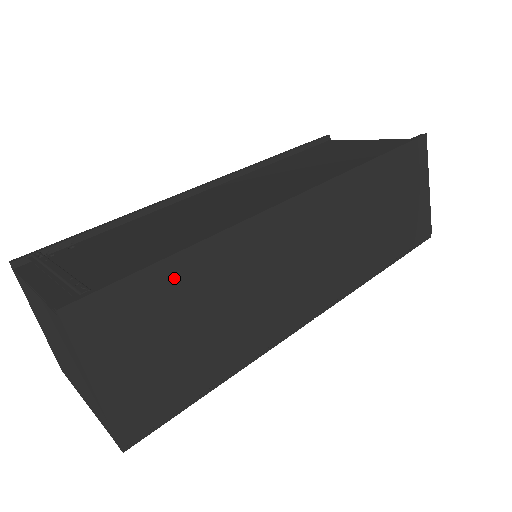
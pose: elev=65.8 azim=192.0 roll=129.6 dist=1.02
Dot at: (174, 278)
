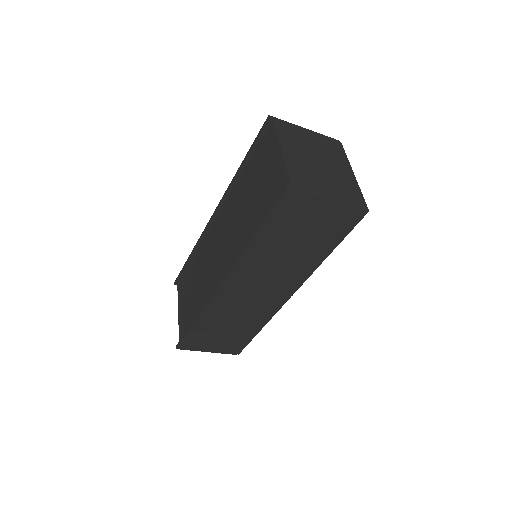
Dot at: (201, 328)
